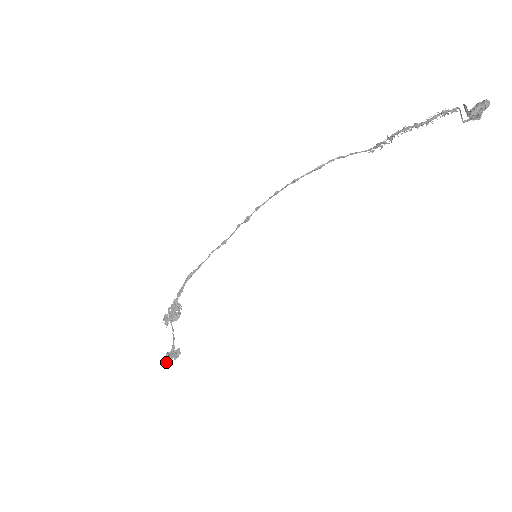
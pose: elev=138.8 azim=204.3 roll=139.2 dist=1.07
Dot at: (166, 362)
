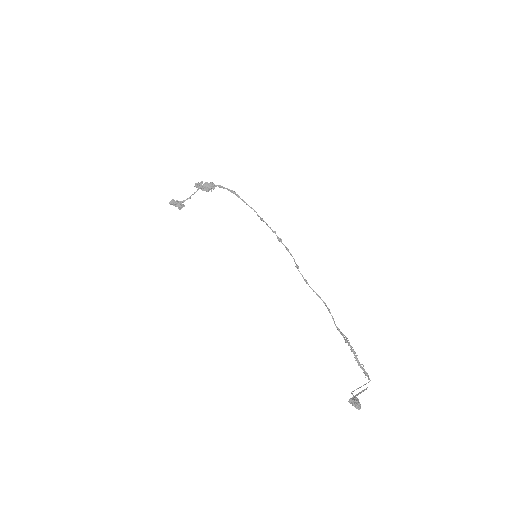
Dot at: (171, 203)
